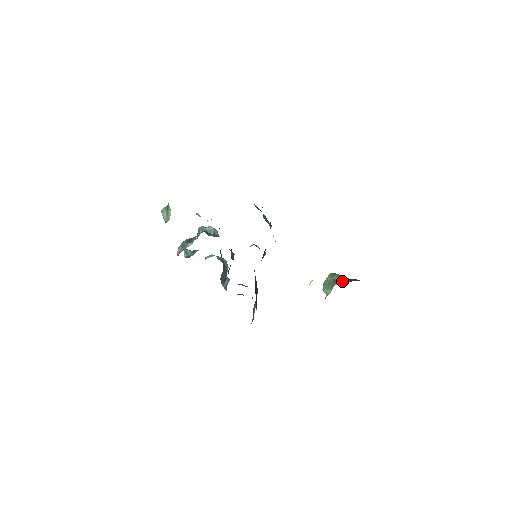
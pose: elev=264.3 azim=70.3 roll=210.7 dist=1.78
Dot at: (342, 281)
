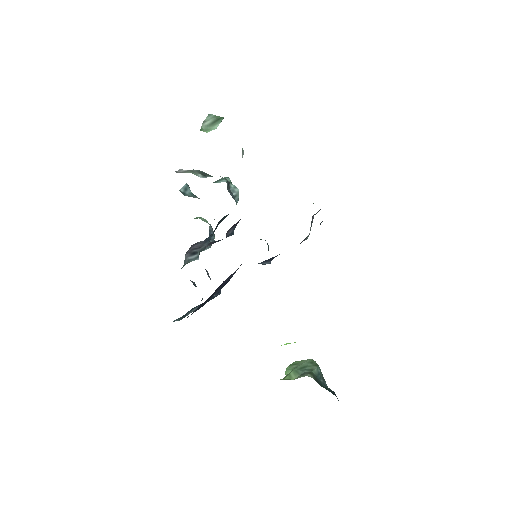
Dot at: (319, 380)
